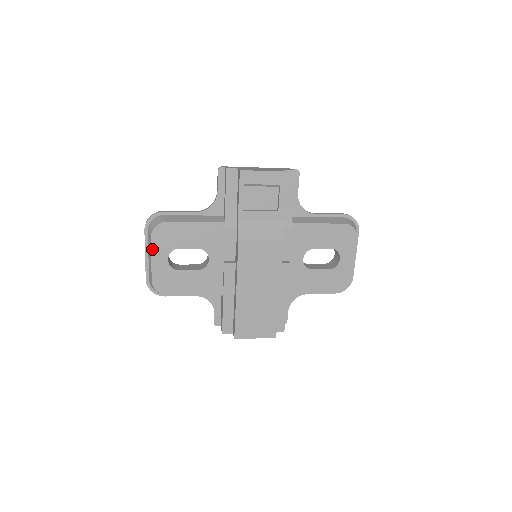
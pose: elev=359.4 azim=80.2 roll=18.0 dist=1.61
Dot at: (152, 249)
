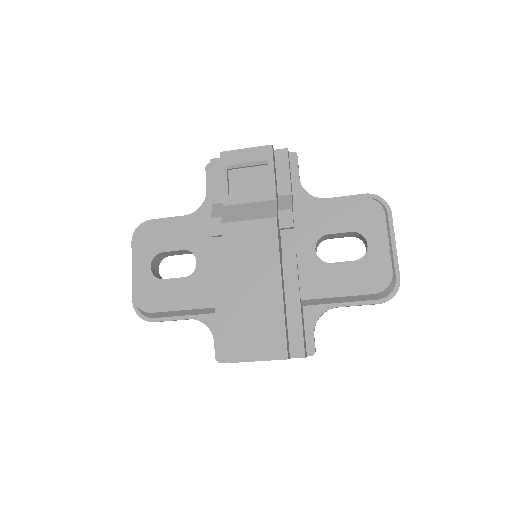
Dot at: (133, 256)
